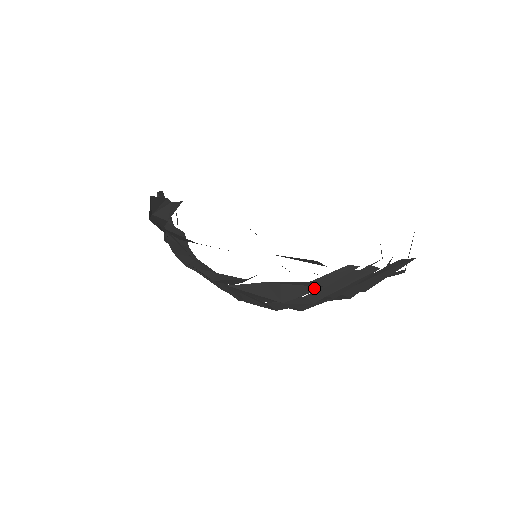
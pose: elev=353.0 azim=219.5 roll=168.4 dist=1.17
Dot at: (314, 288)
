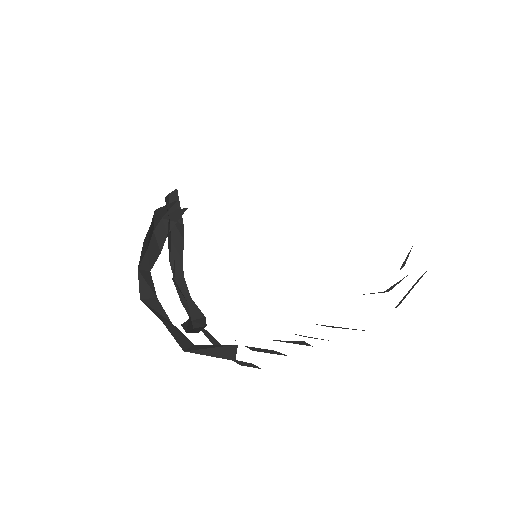
Dot at: occluded
